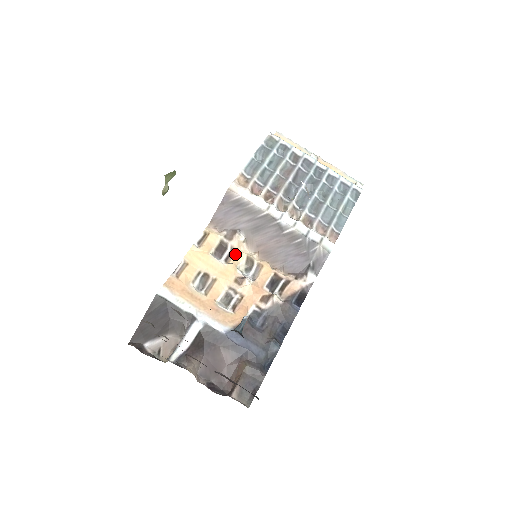
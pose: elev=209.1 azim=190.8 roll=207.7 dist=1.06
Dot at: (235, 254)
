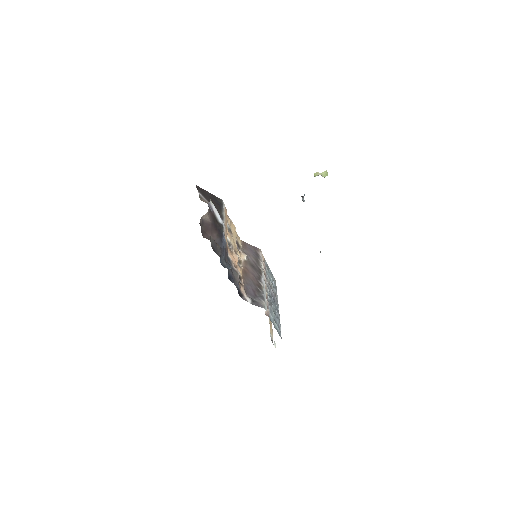
Dot at: (240, 253)
